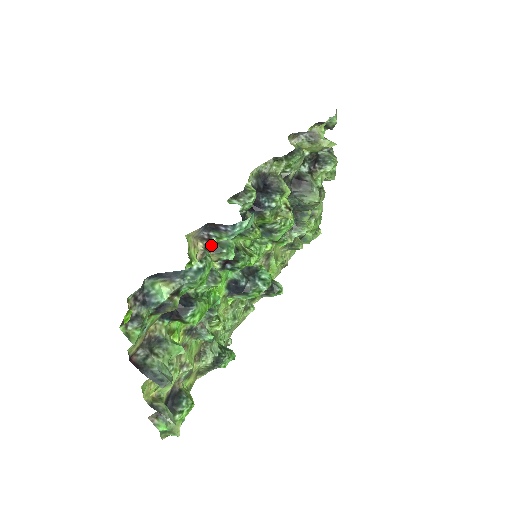
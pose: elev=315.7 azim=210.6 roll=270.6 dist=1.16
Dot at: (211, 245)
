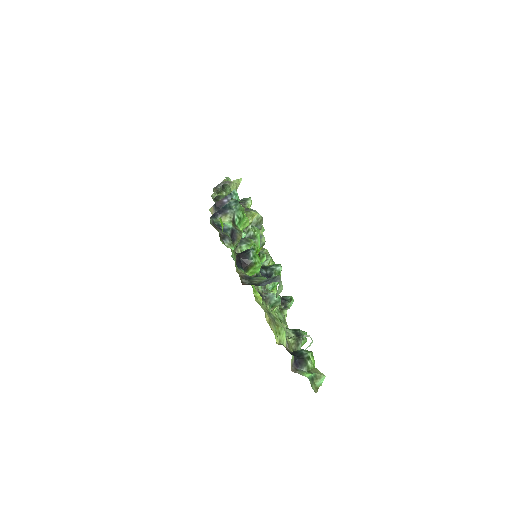
Dot at: occluded
